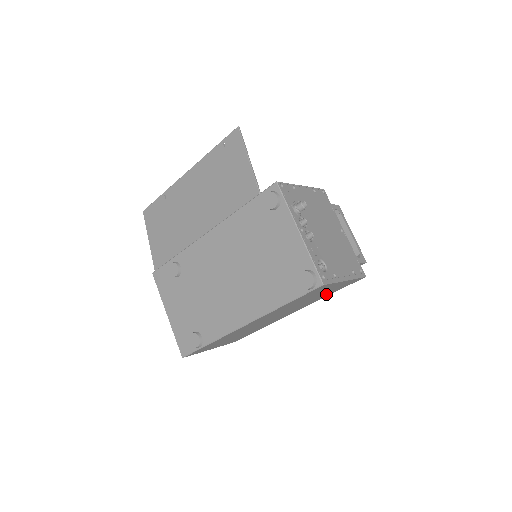
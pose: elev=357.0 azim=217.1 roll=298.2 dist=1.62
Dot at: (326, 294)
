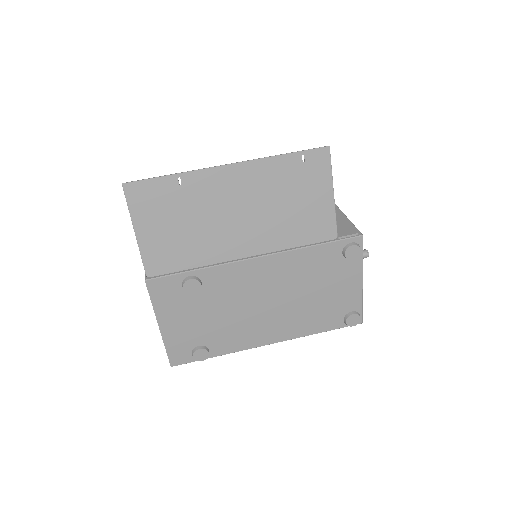
Dot at: occluded
